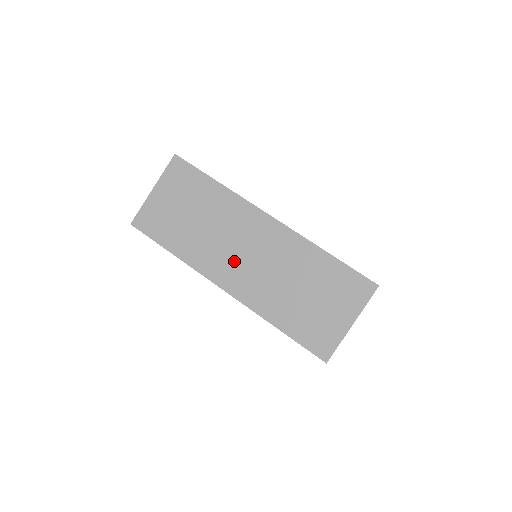
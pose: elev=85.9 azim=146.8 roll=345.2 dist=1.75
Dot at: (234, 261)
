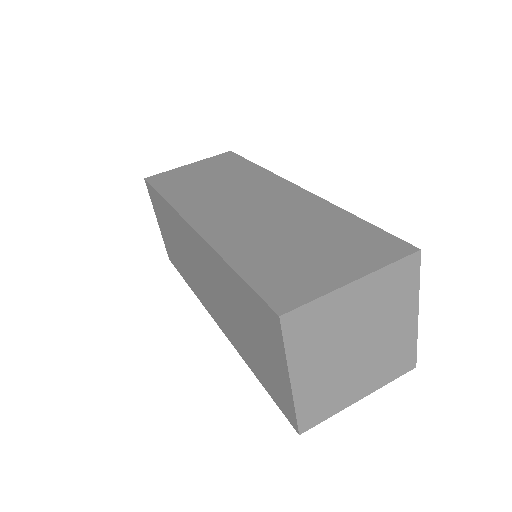
Dot at: (226, 208)
